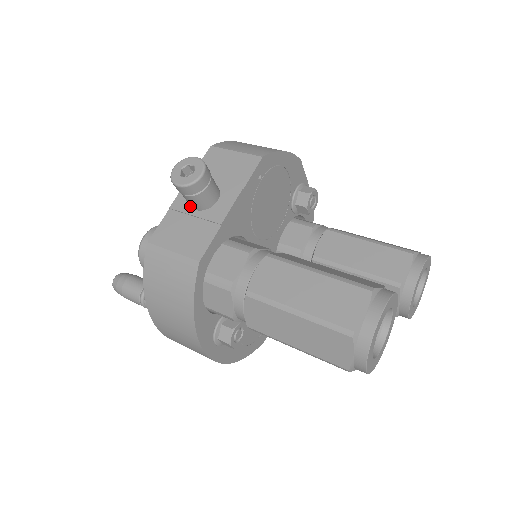
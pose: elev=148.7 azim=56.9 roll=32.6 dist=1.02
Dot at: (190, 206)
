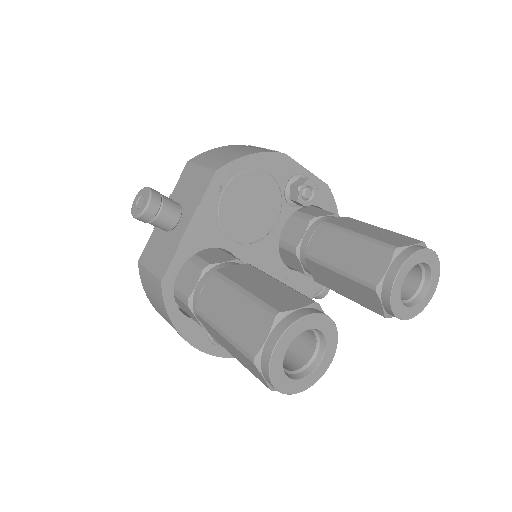
Dot at: occluded
